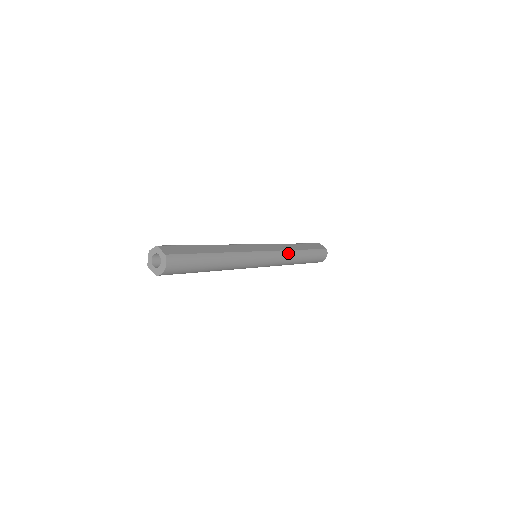
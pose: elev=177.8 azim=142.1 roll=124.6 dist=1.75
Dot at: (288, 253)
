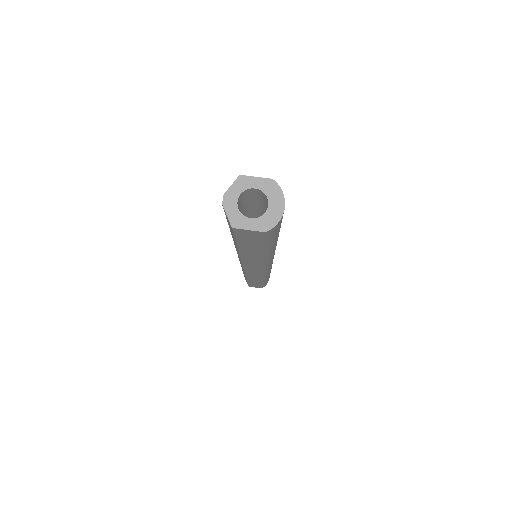
Dot at: occluded
